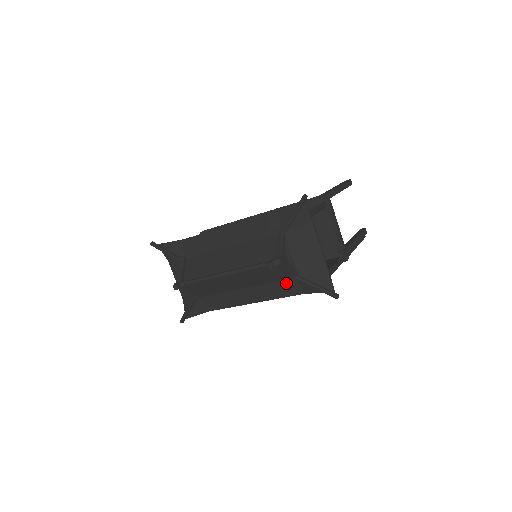
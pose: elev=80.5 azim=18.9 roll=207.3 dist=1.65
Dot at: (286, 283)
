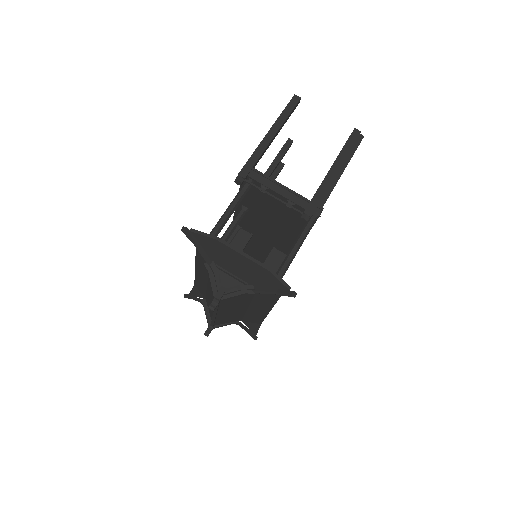
Dot at: (260, 295)
